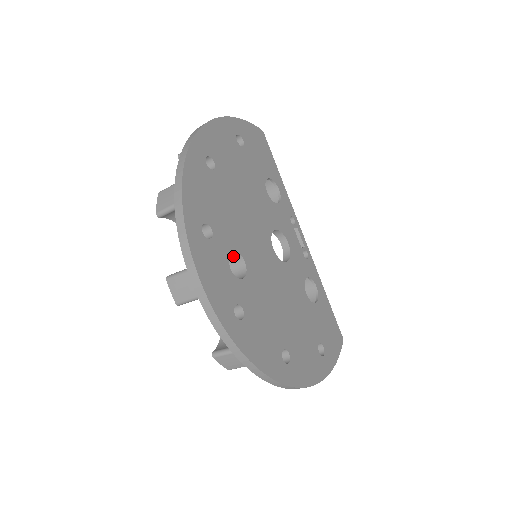
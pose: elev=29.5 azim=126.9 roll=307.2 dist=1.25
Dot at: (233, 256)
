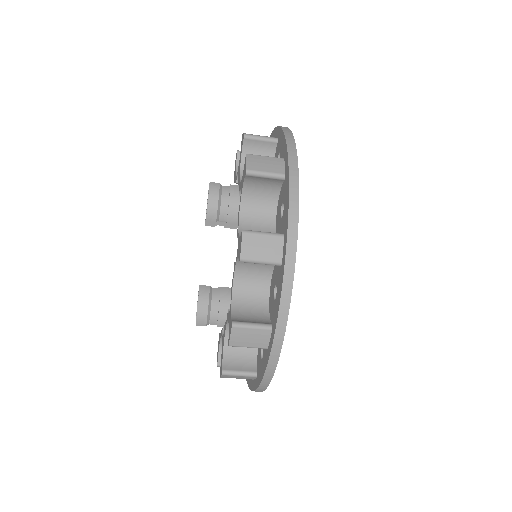
Dot at: occluded
